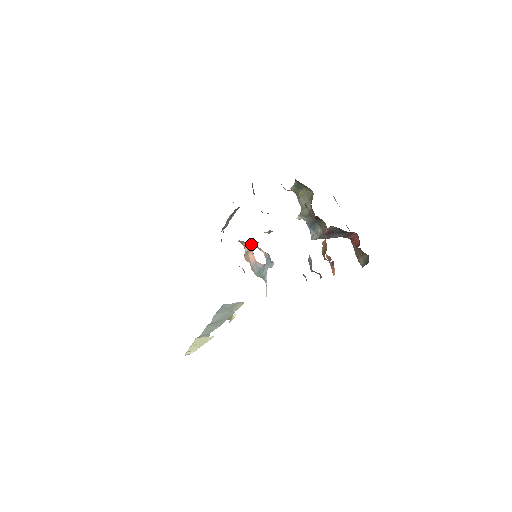
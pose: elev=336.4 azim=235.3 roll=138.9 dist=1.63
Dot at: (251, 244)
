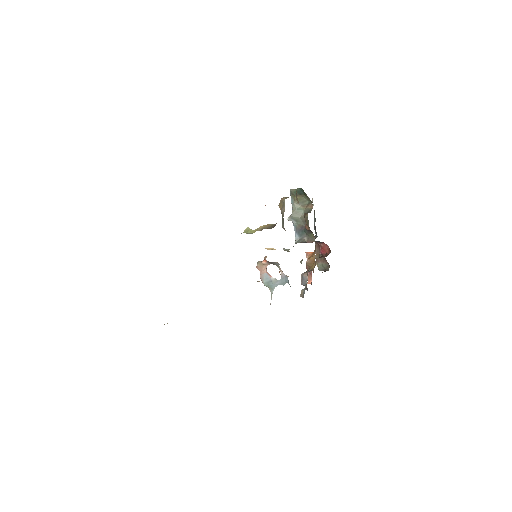
Dot at: (275, 263)
